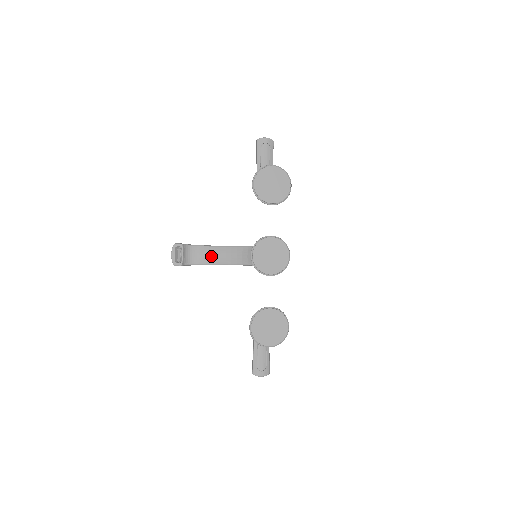
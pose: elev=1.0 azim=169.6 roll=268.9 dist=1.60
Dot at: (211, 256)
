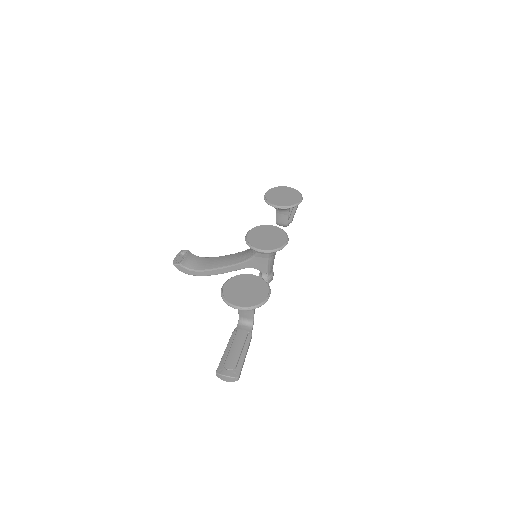
Dot at: (213, 262)
